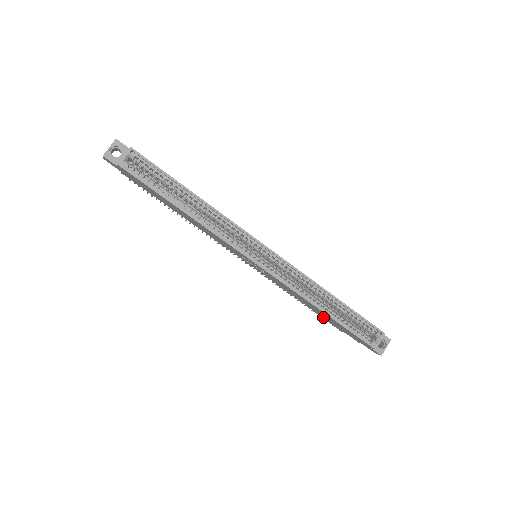
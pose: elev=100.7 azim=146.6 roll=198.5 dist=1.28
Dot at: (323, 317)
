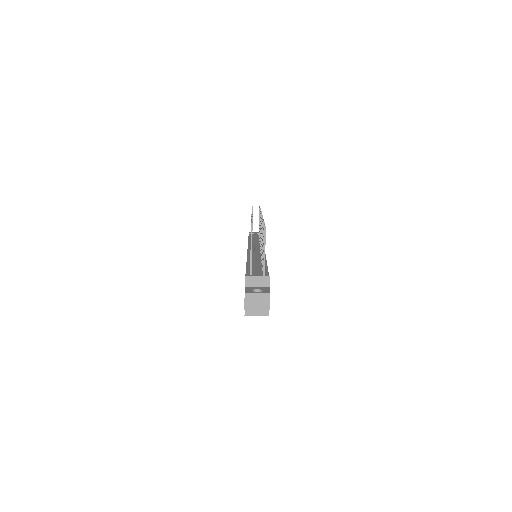
Dot at: occluded
